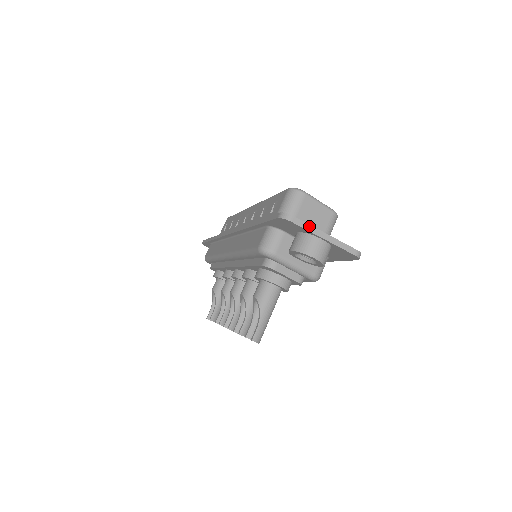
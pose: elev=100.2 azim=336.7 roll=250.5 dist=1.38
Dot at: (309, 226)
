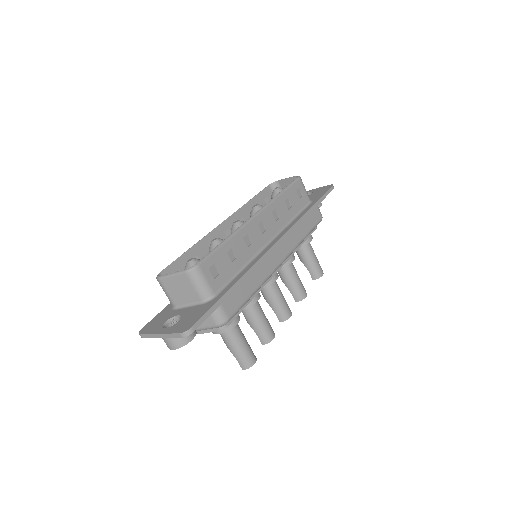
Dot at: (150, 335)
